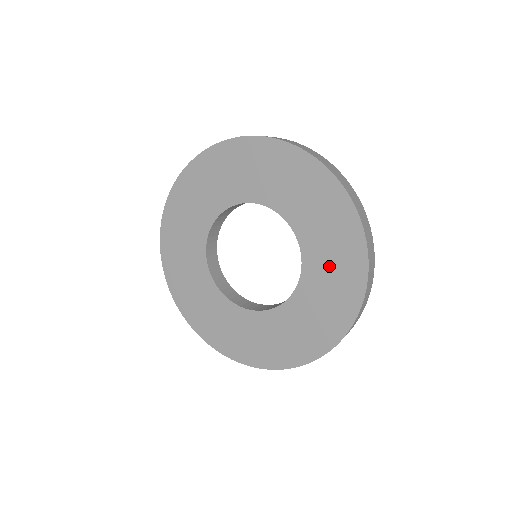
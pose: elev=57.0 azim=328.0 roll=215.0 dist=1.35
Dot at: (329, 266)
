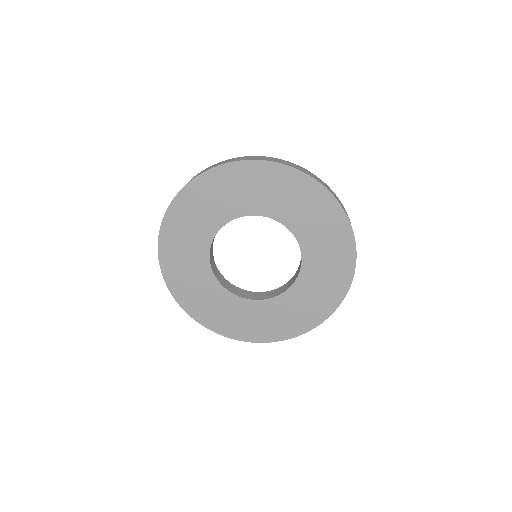
Dot at: (324, 271)
